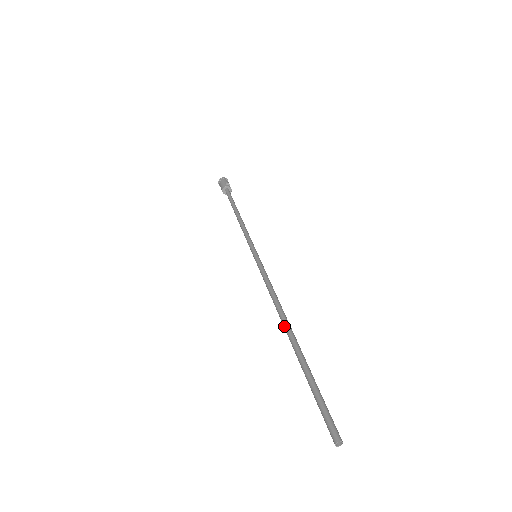
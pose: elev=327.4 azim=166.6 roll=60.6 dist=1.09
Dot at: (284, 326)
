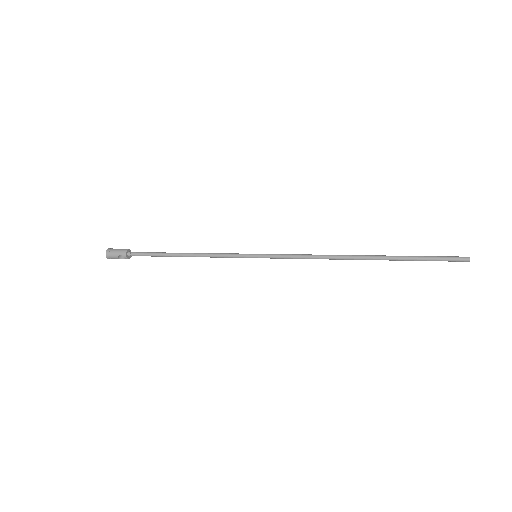
Dot at: (355, 256)
